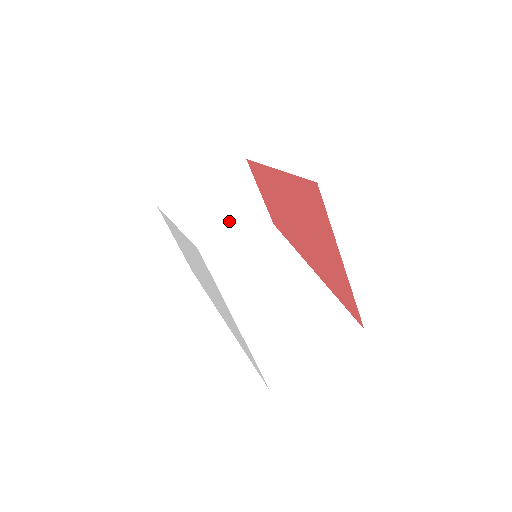
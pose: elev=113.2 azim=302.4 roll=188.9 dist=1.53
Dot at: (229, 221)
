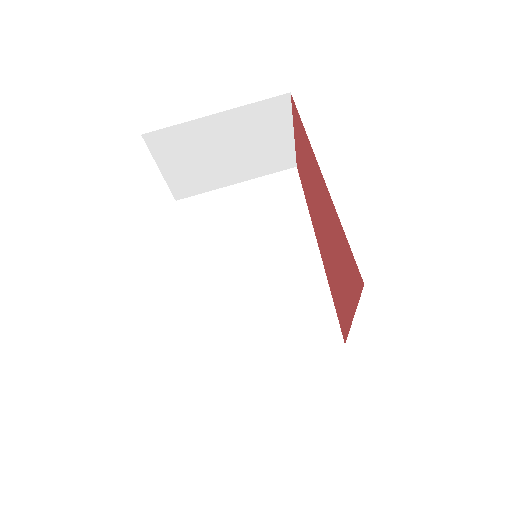
Dot at: (239, 159)
